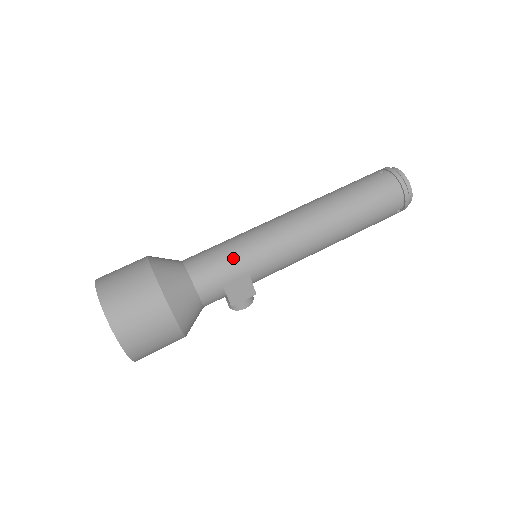
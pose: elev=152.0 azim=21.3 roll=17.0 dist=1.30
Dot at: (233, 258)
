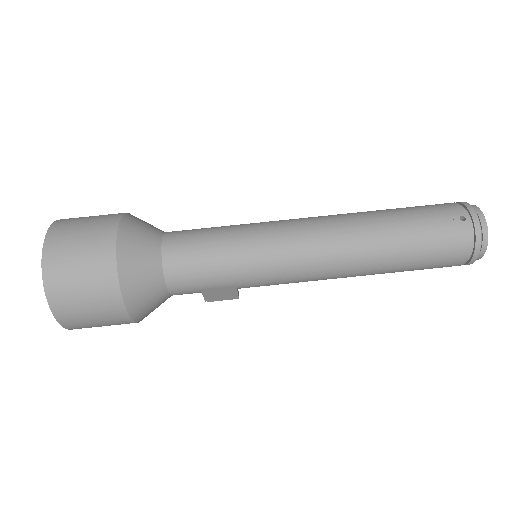
Dot at: (223, 268)
